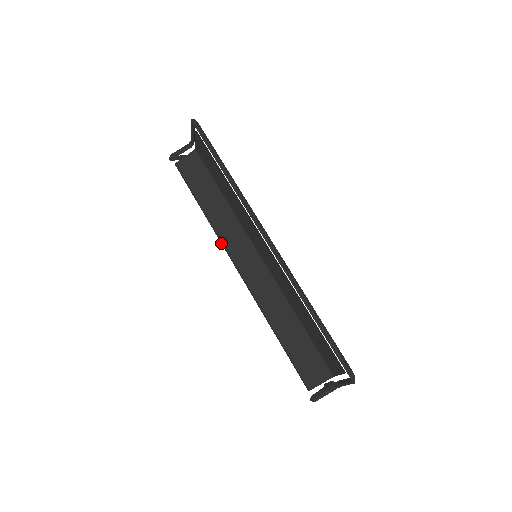
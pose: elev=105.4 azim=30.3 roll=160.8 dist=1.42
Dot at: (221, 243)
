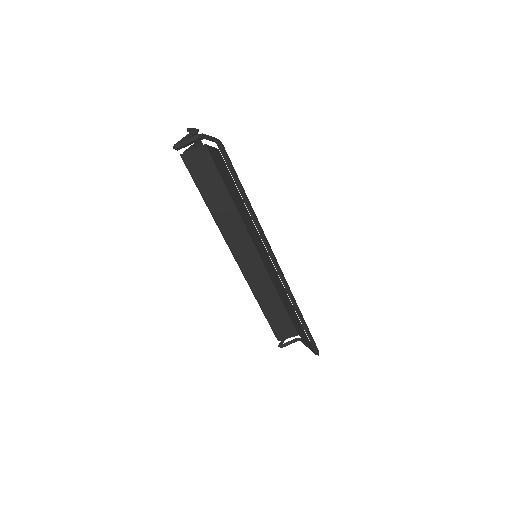
Dot at: (223, 237)
